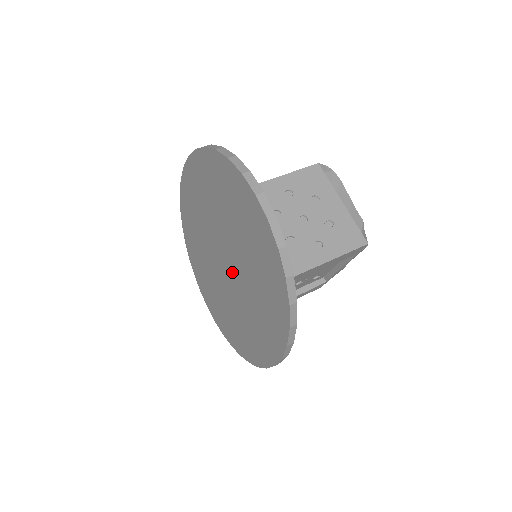
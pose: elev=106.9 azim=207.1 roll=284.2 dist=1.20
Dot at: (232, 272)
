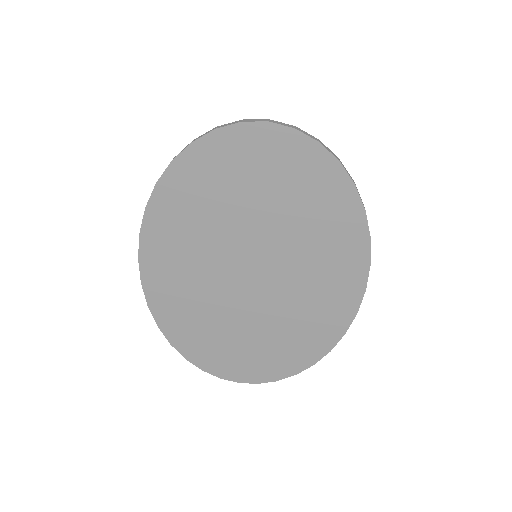
Dot at: (265, 263)
